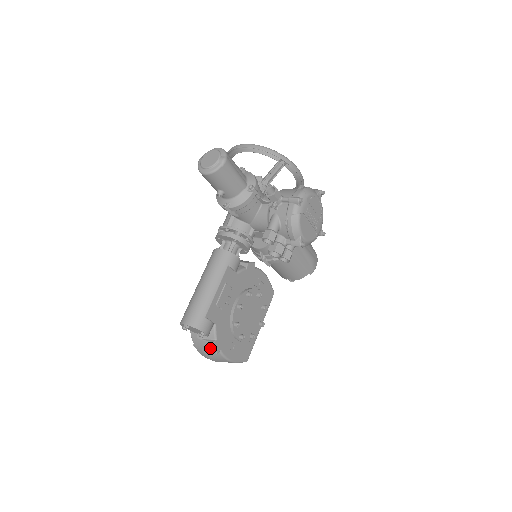
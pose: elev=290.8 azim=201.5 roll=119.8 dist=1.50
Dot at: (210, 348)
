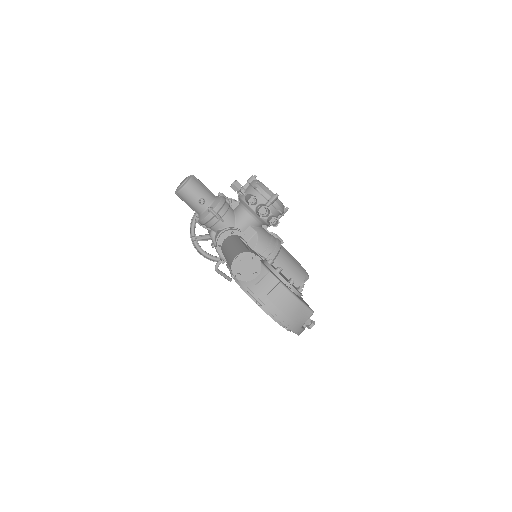
Dot at: (270, 281)
